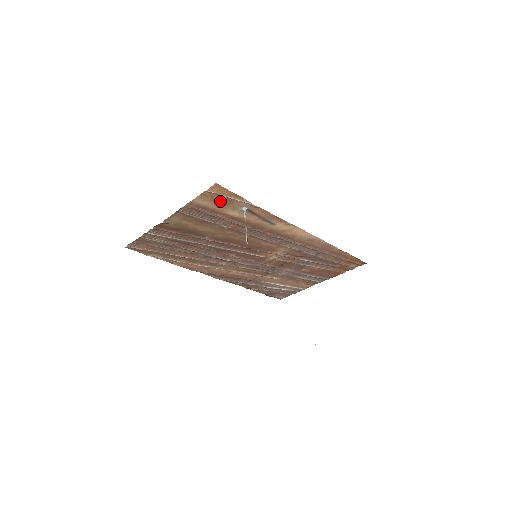
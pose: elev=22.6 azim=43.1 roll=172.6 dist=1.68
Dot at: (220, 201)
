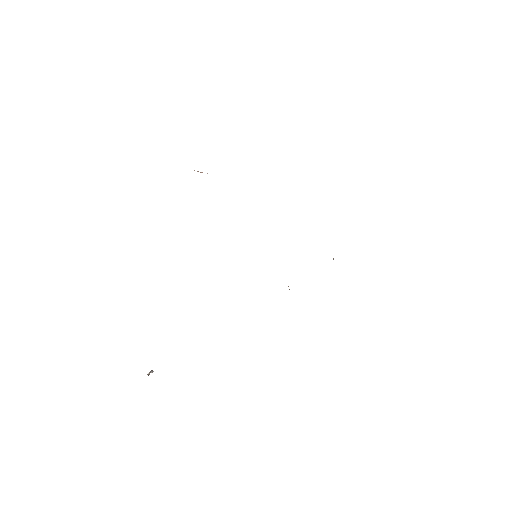
Dot at: occluded
